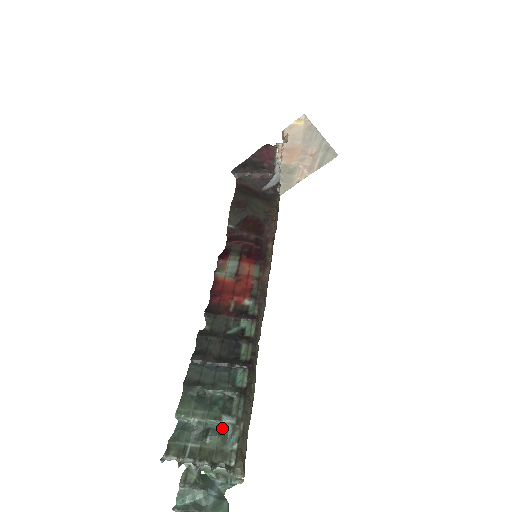
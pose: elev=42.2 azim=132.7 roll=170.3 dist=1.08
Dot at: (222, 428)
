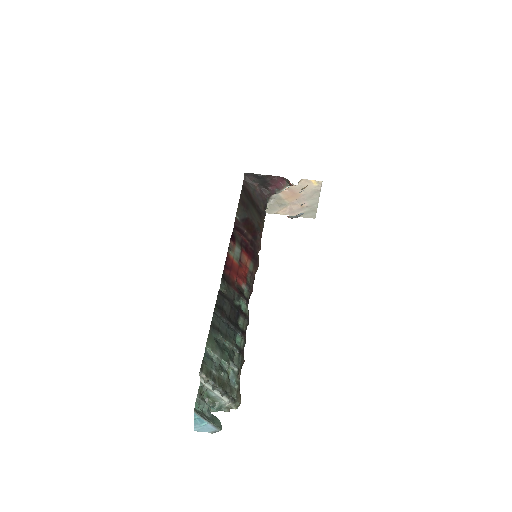
Dot at: (227, 370)
